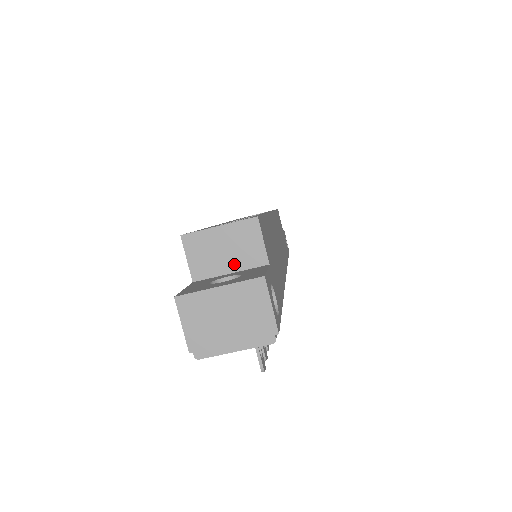
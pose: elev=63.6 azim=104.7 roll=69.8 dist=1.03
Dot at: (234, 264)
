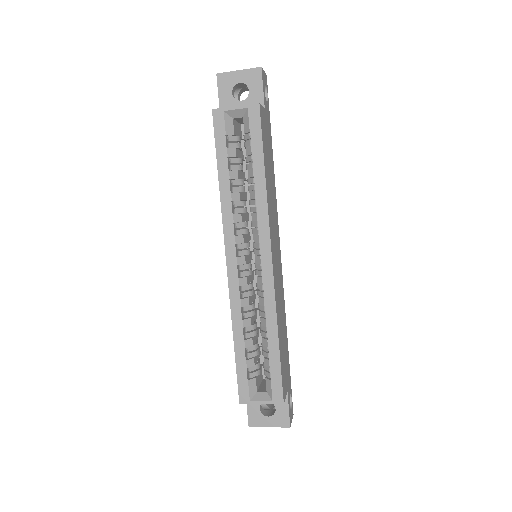
Dot at: occluded
